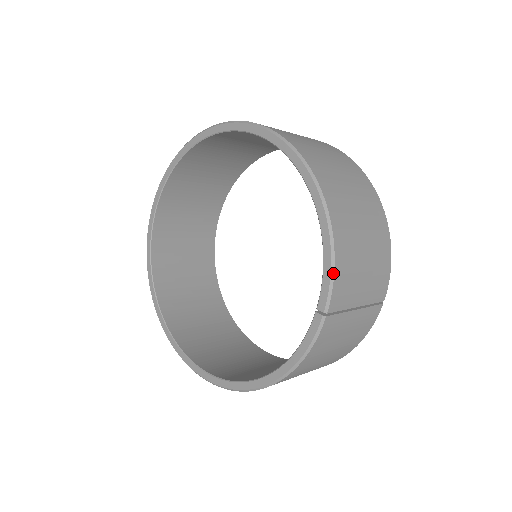
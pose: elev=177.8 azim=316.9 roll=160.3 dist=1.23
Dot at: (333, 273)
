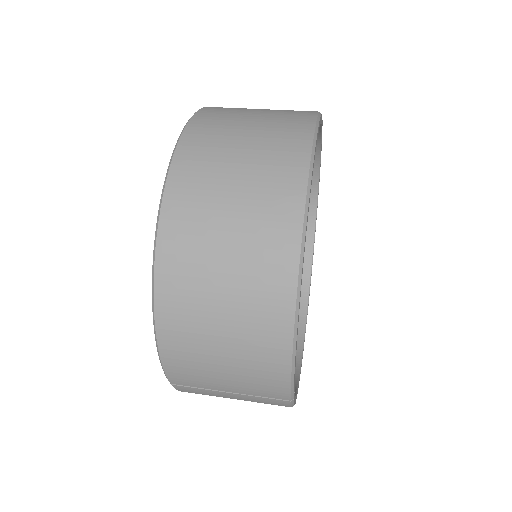
Dot at: (161, 362)
